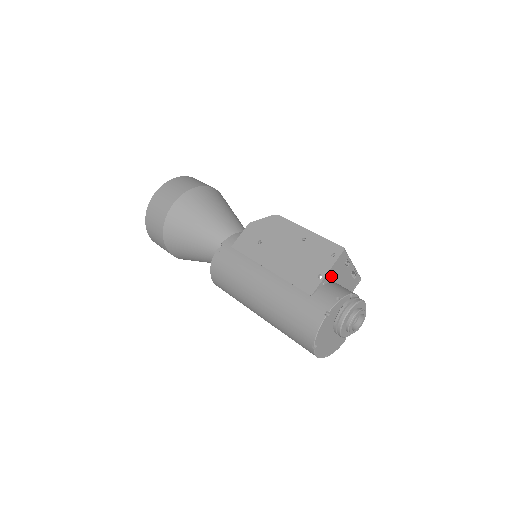
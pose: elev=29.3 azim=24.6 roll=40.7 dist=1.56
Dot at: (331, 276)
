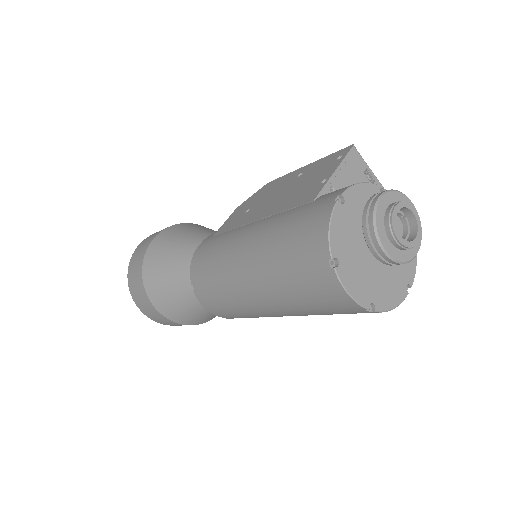
Dot at: (344, 184)
